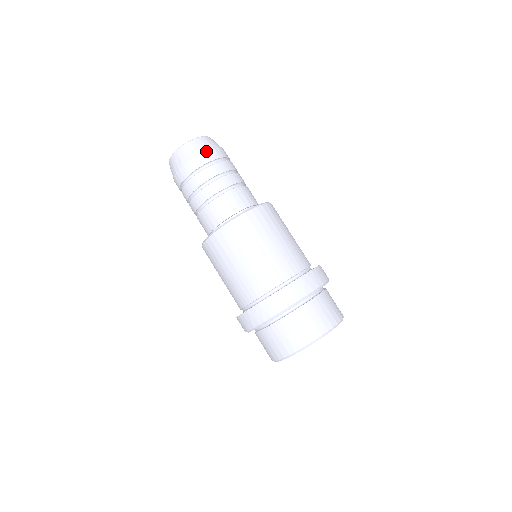
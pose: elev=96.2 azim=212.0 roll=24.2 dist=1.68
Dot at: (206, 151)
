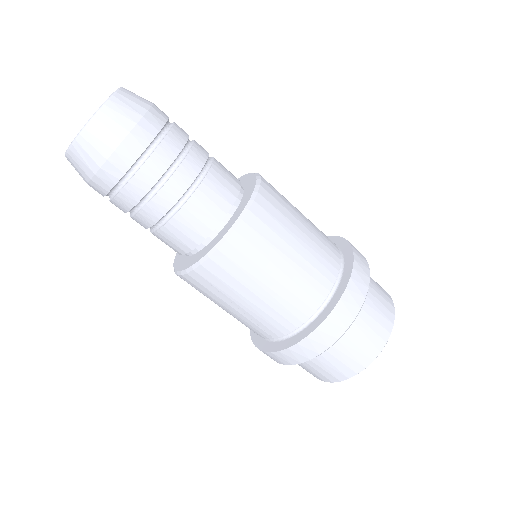
Dot at: (109, 156)
